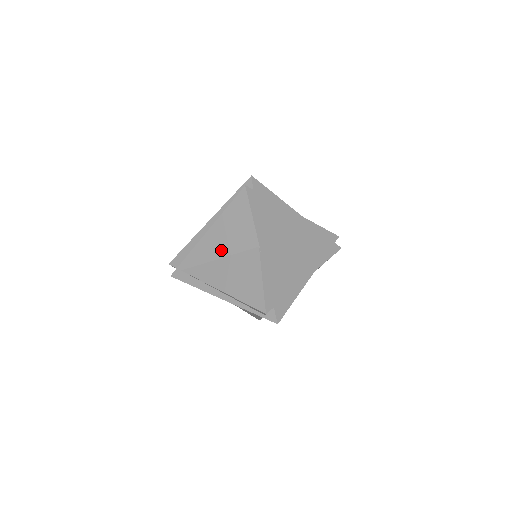
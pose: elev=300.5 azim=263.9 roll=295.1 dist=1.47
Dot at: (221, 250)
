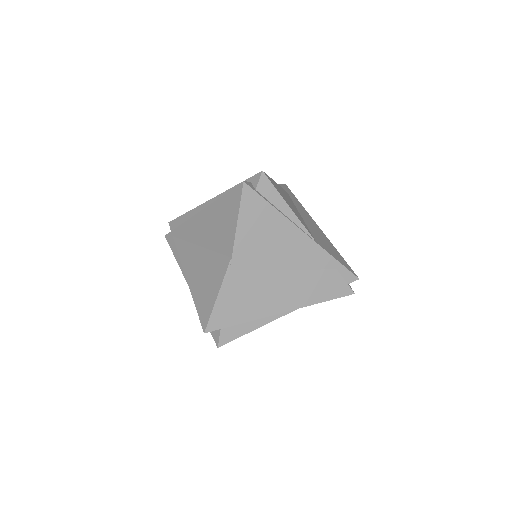
Dot at: (204, 238)
